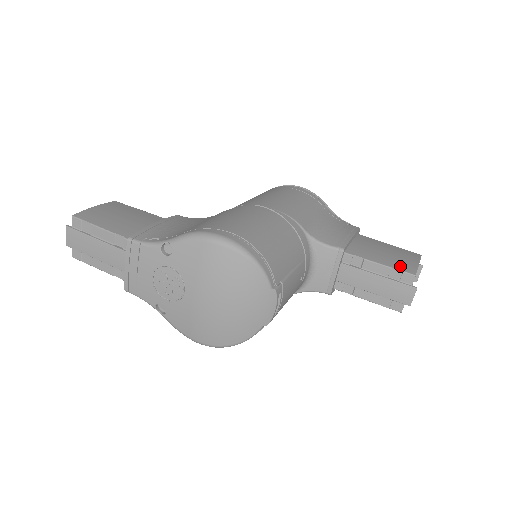
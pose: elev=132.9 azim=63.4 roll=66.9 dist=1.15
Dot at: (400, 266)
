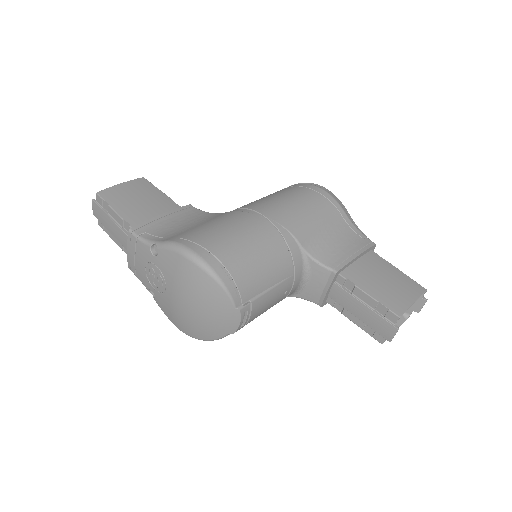
Dot at: (389, 302)
